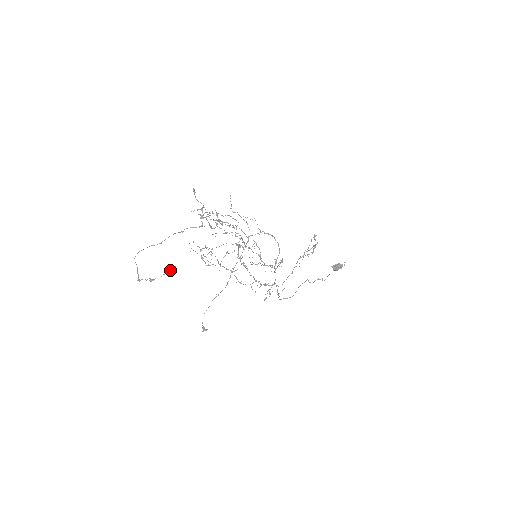
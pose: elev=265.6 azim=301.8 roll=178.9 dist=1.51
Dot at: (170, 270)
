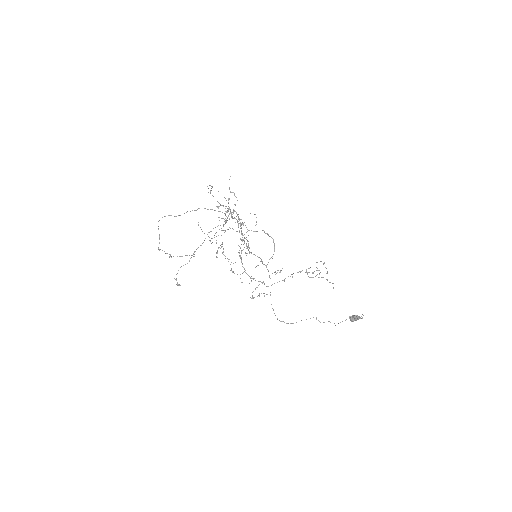
Dot at: (189, 255)
